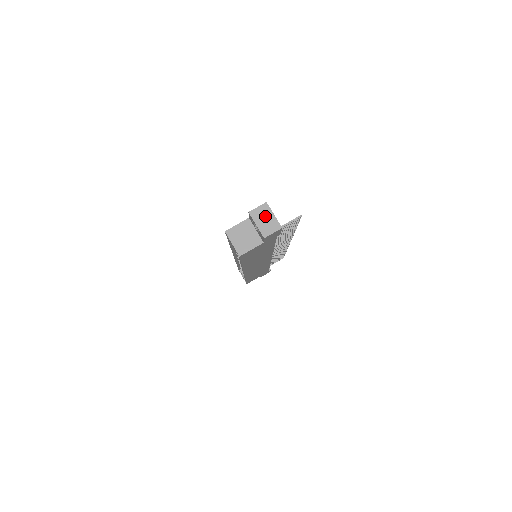
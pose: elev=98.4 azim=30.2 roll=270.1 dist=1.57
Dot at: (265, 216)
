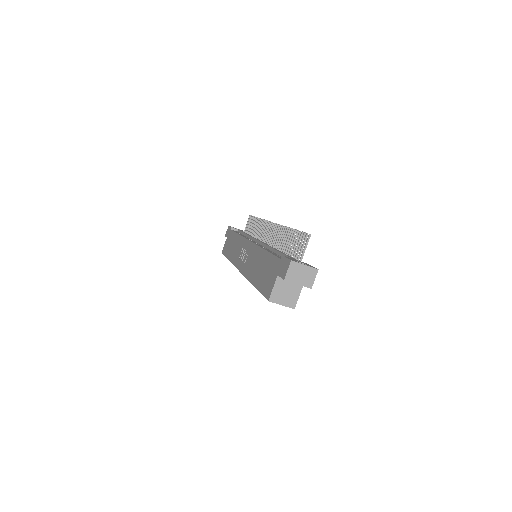
Dot at: (299, 272)
